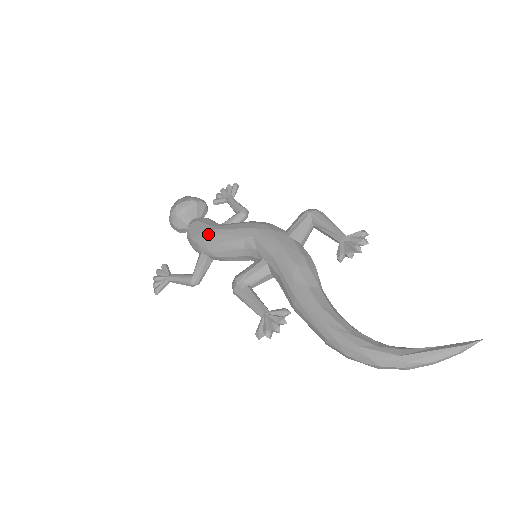
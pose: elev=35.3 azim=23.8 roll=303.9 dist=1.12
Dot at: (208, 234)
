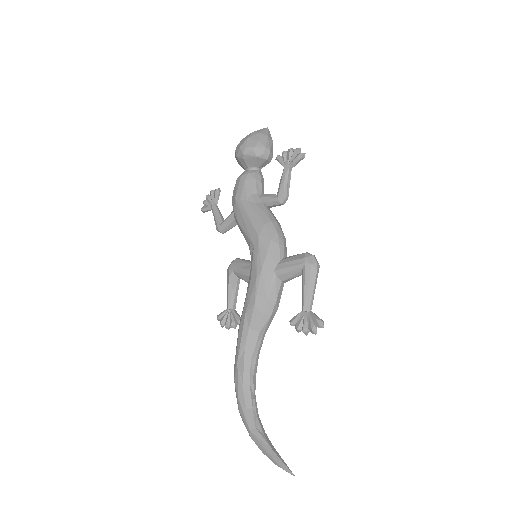
Dot at: (238, 205)
